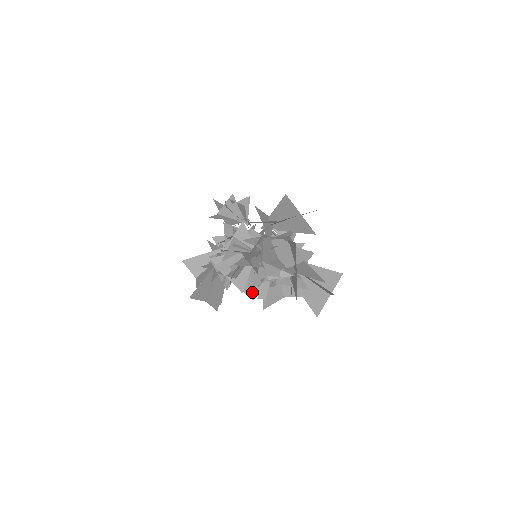
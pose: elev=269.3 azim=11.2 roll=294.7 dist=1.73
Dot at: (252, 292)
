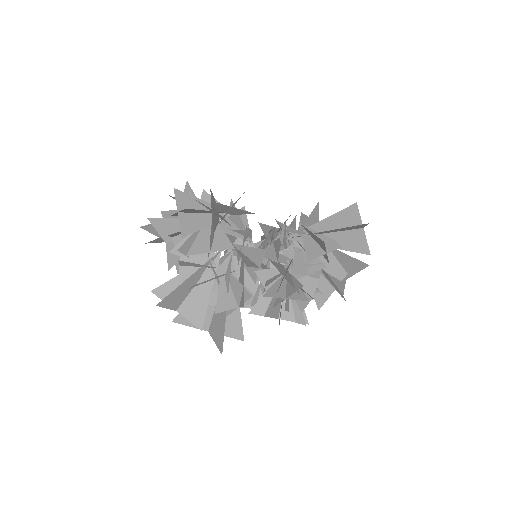
Dot at: occluded
